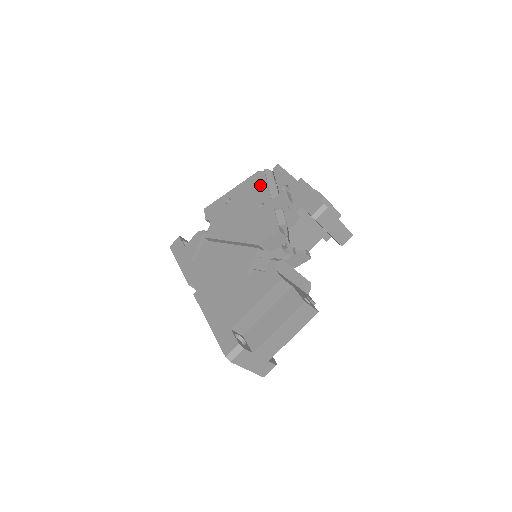
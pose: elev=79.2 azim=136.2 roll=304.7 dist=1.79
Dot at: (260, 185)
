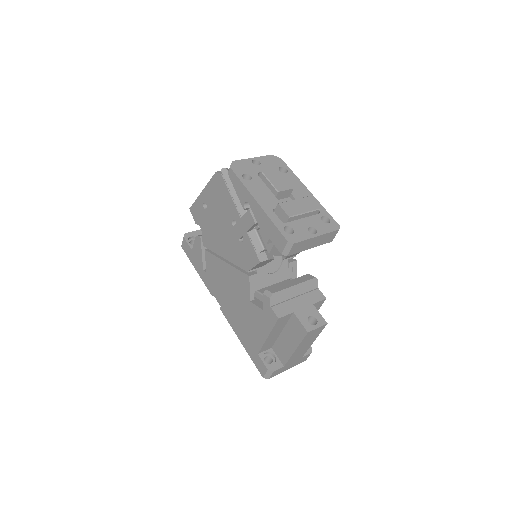
Dot at: (224, 194)
